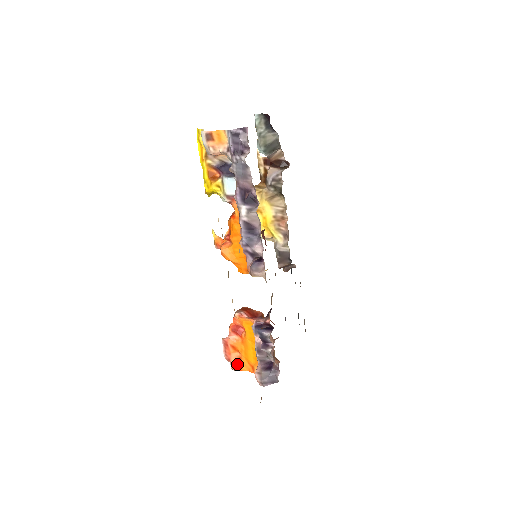
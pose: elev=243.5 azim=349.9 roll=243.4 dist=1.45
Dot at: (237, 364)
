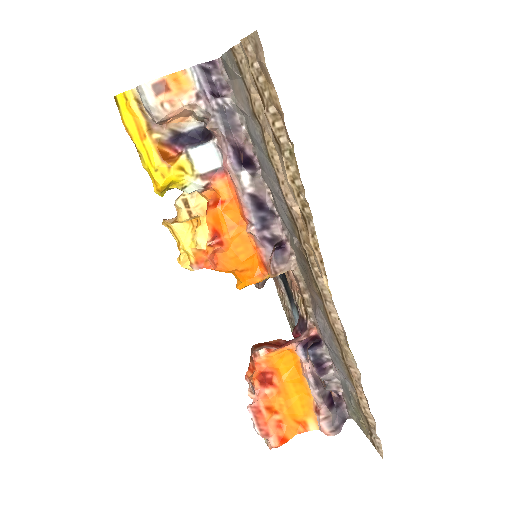
Dot at: (281, 433)
